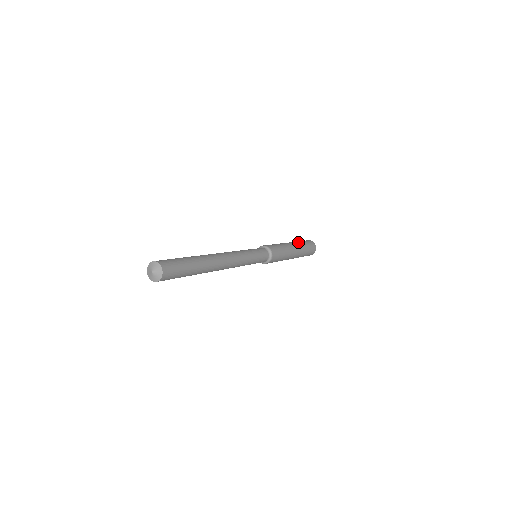
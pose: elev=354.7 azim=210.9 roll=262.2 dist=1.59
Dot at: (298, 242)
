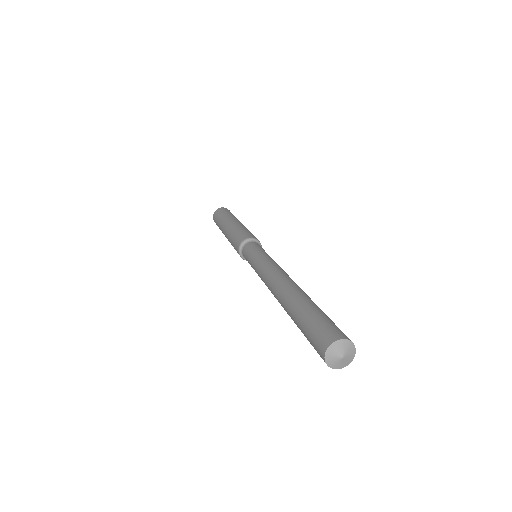
Dot at: occluded
